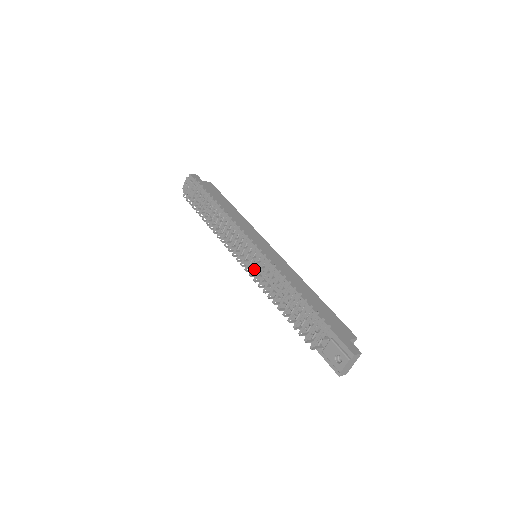
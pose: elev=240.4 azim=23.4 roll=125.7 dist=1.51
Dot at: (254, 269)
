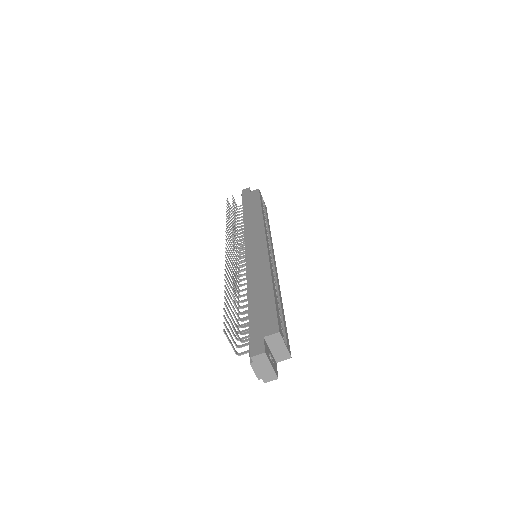
Dot at: occluded
